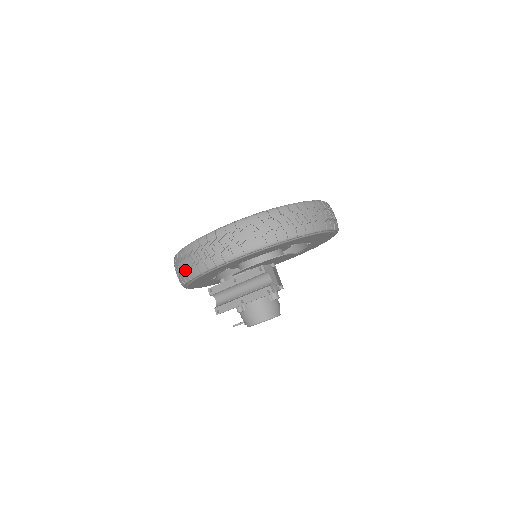
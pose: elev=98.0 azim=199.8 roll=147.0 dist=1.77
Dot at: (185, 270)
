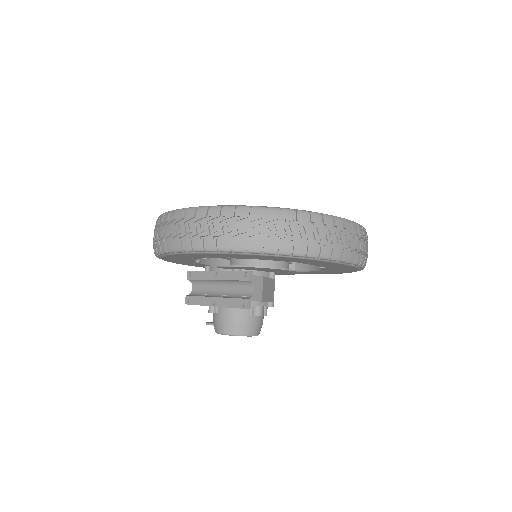
Dot at: (156, 240)
